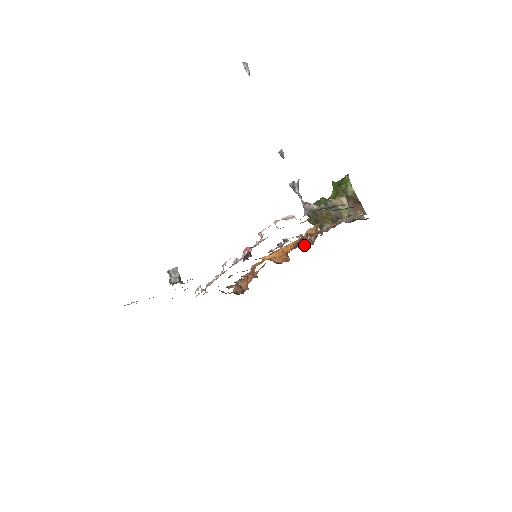
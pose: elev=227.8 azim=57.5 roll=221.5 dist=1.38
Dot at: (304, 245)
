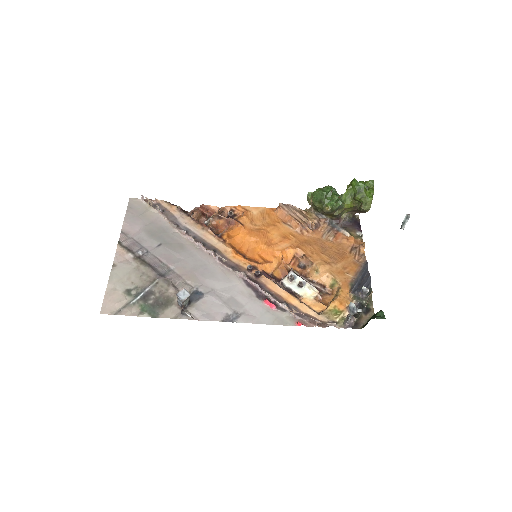
Dot at: occluded
